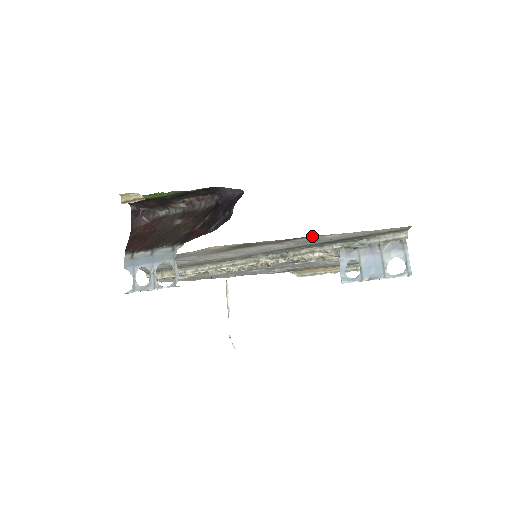
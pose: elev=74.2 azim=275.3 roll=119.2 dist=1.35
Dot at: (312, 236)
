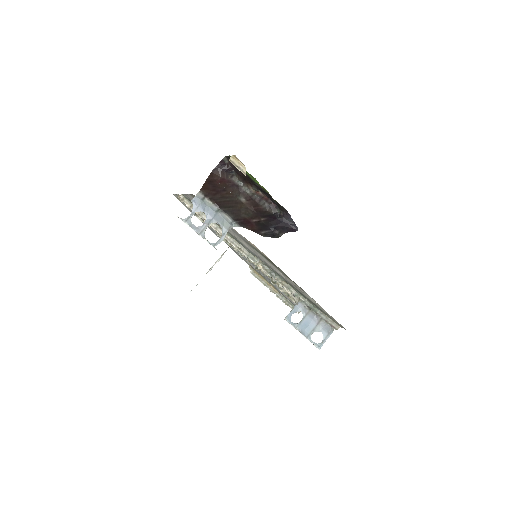
Dot at: occluded
